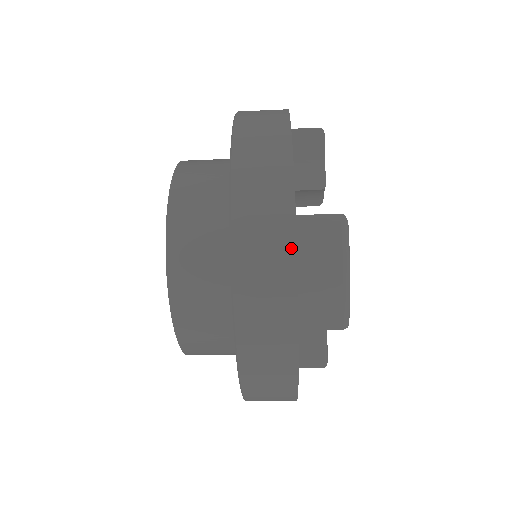
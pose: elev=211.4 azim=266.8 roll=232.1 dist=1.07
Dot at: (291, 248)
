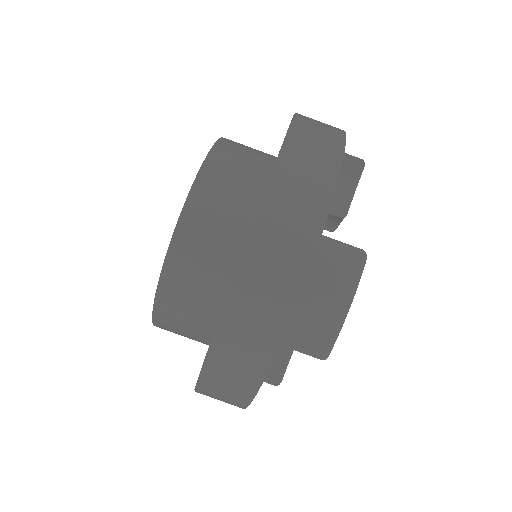
Dot at: (305, 264)
